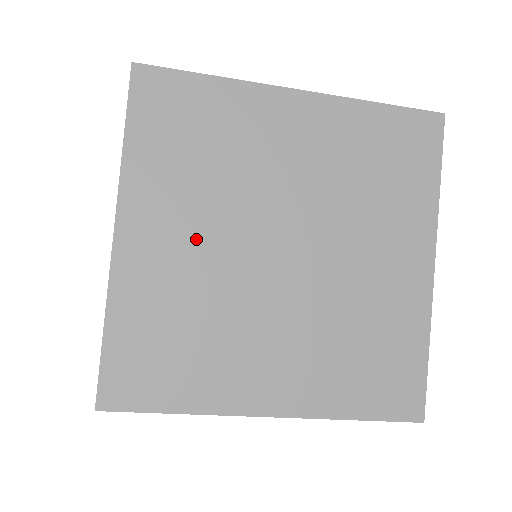
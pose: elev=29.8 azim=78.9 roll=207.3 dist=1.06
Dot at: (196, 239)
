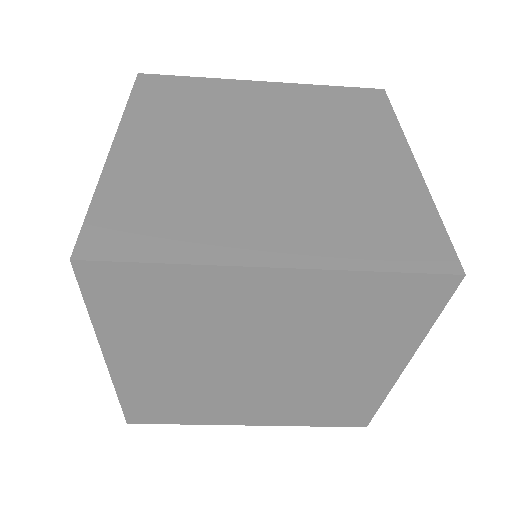
Dot at: (185, 147)
